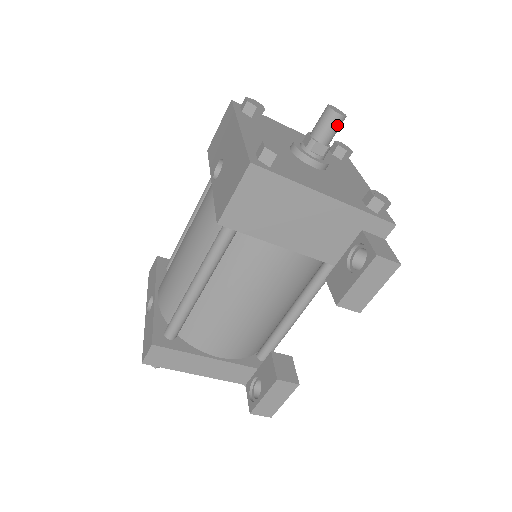
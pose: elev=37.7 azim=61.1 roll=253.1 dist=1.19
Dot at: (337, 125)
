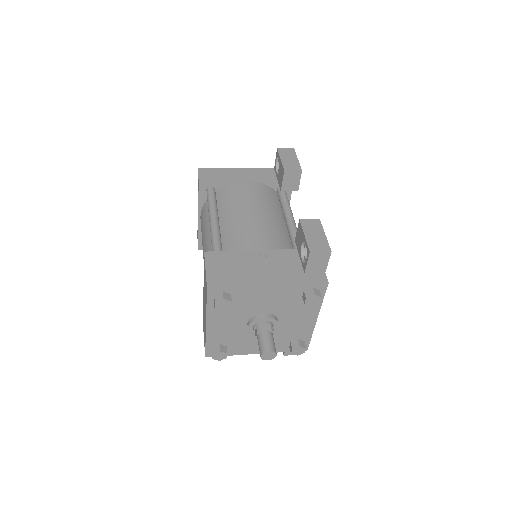
Dot at: occluded
